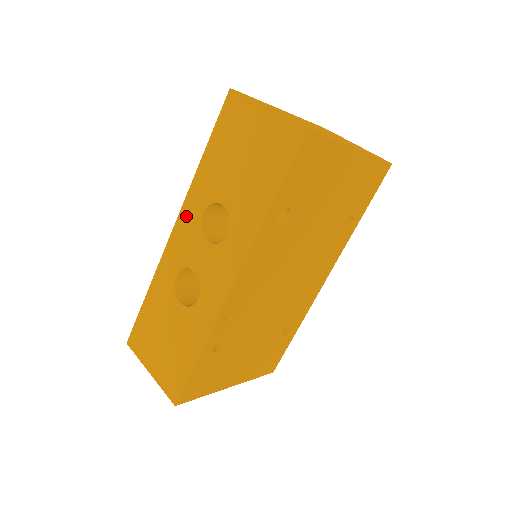
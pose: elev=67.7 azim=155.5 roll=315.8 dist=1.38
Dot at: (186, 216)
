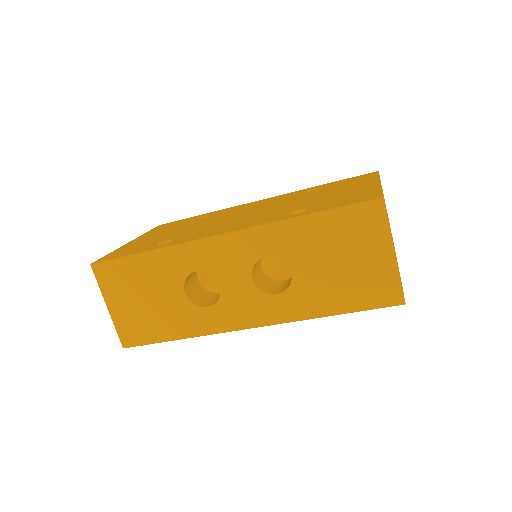
Dot at: (246, 240)
